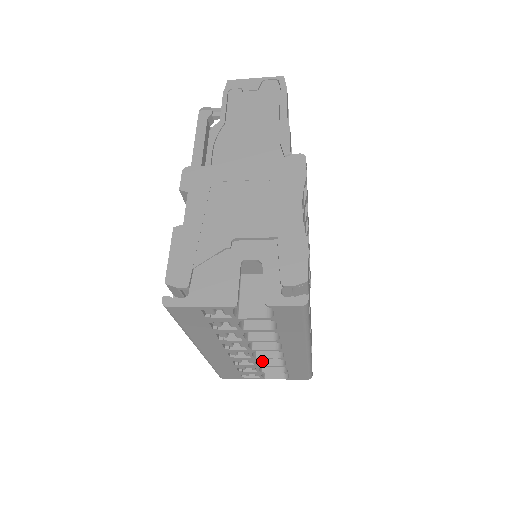
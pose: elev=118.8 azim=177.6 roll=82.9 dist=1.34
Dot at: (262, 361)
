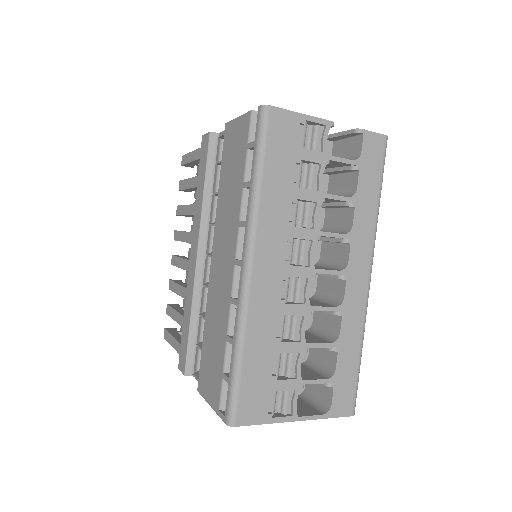
Dot at: (306, 341)
